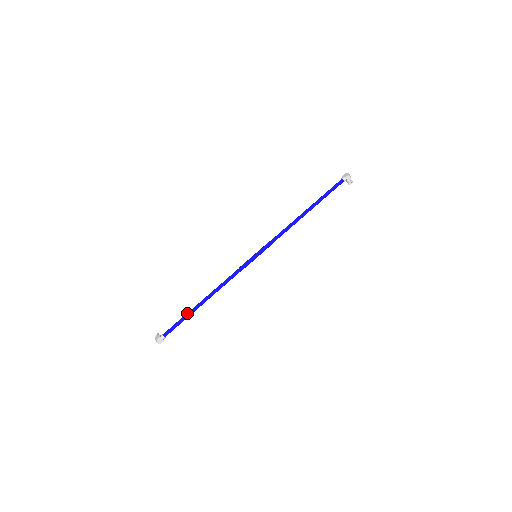
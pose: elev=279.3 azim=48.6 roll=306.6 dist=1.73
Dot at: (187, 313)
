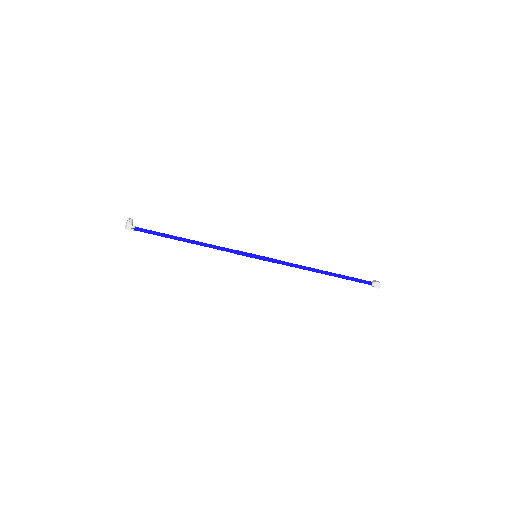
Dot at: (167, 236)
